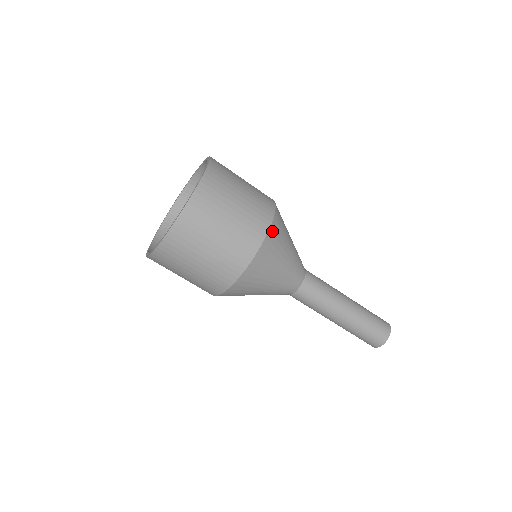
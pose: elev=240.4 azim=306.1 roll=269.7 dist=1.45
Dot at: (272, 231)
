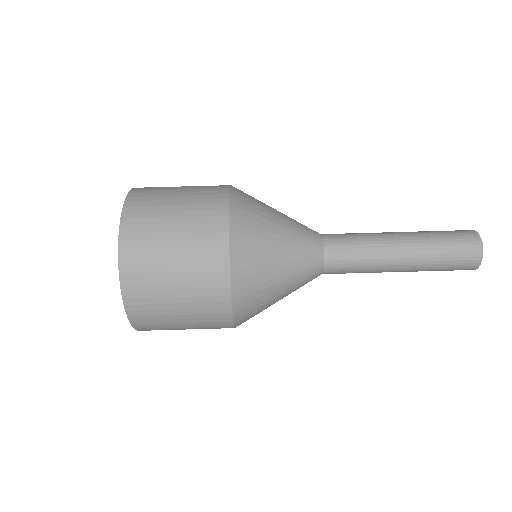
Dot at: (235, 232)
